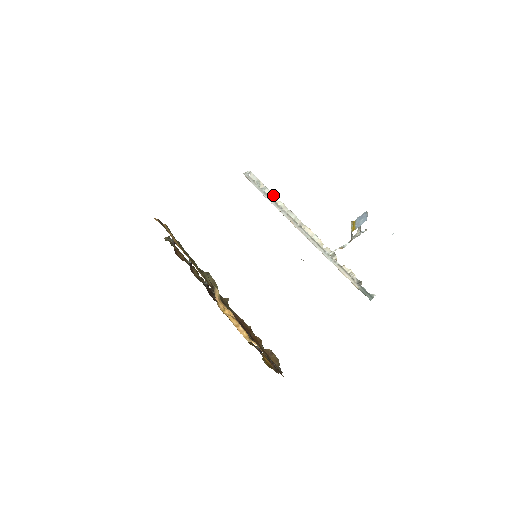
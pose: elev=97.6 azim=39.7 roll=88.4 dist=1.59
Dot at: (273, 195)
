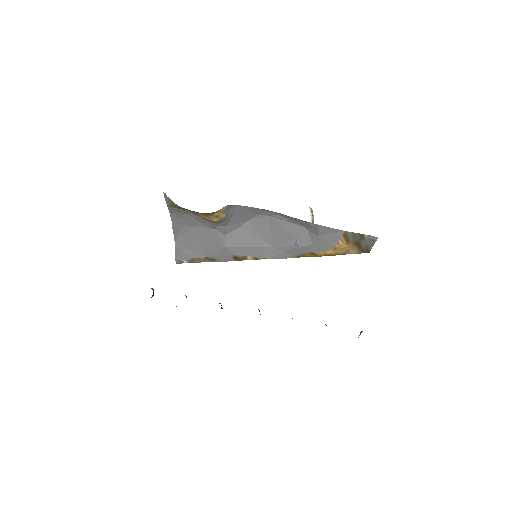
Dot at: occluded
